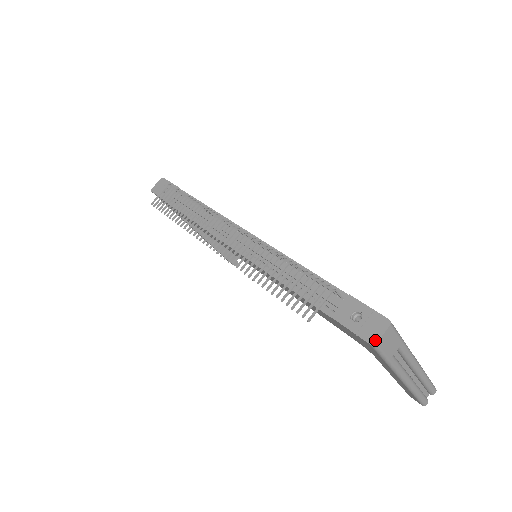
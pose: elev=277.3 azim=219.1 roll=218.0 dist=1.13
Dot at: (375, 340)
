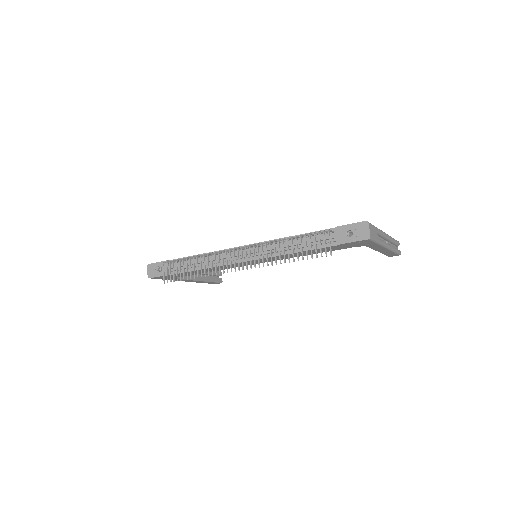
Dot at: (368, 235)
